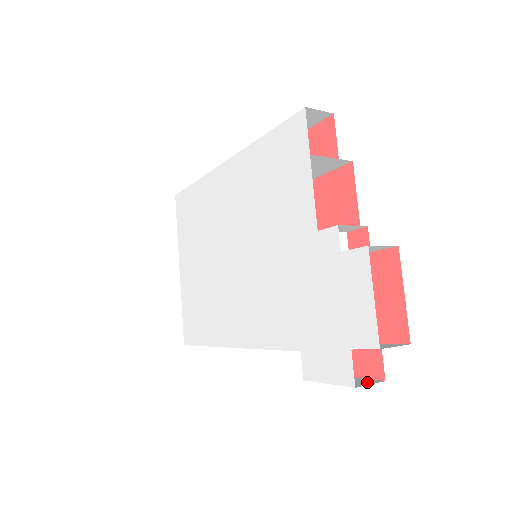
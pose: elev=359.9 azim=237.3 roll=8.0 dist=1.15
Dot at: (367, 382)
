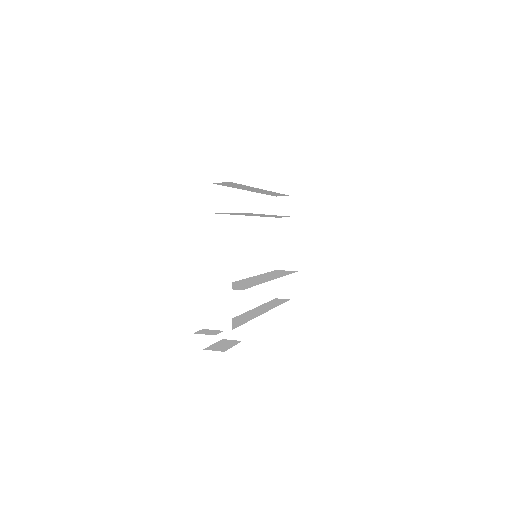
Dot at: (219, 349)
